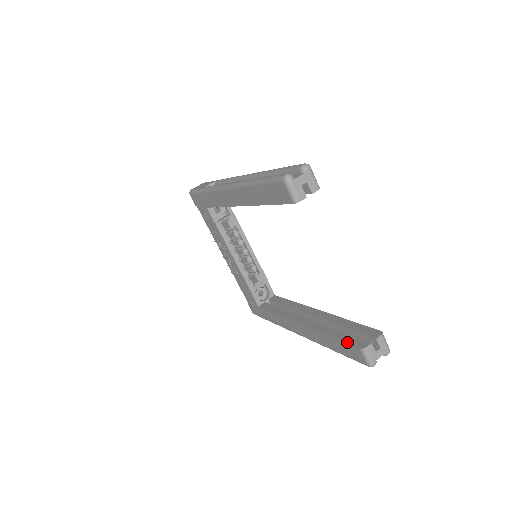
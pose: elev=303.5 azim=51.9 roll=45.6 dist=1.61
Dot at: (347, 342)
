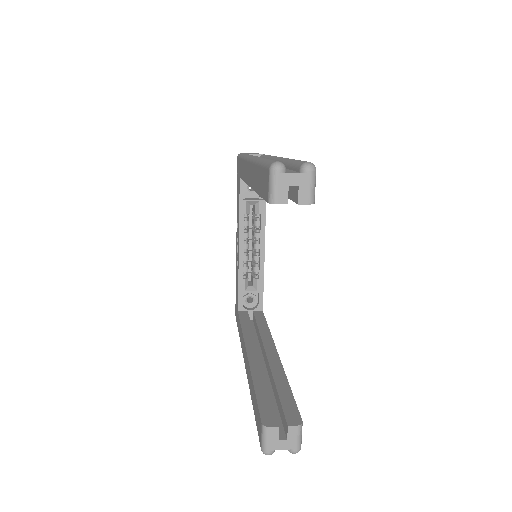
Dot at: (259, 406)
